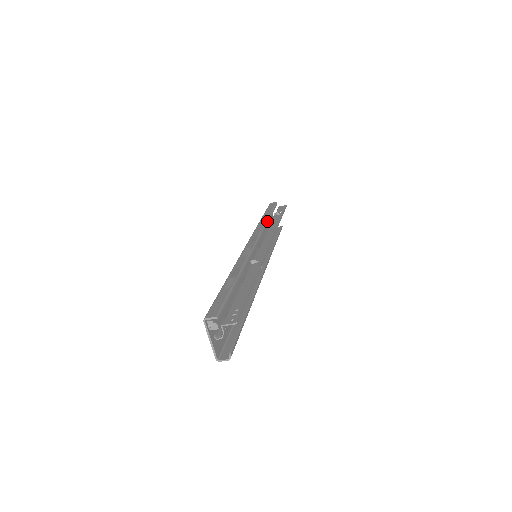
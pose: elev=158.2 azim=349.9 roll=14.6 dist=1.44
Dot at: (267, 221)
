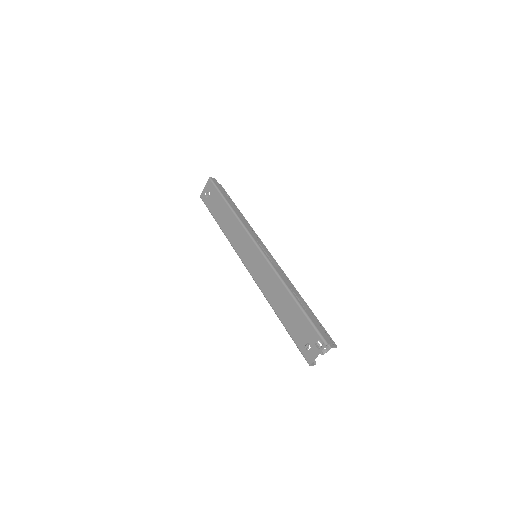
Dot at: occluded
